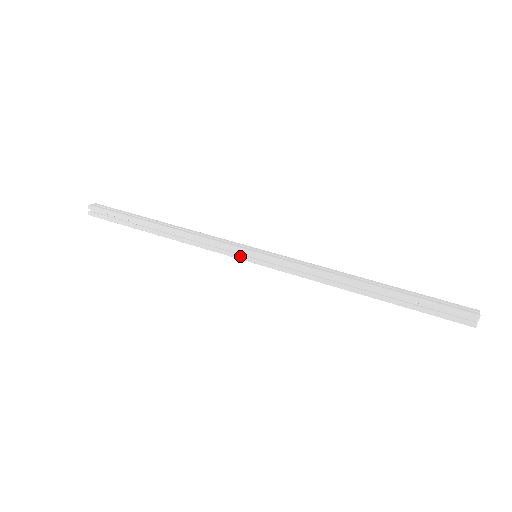
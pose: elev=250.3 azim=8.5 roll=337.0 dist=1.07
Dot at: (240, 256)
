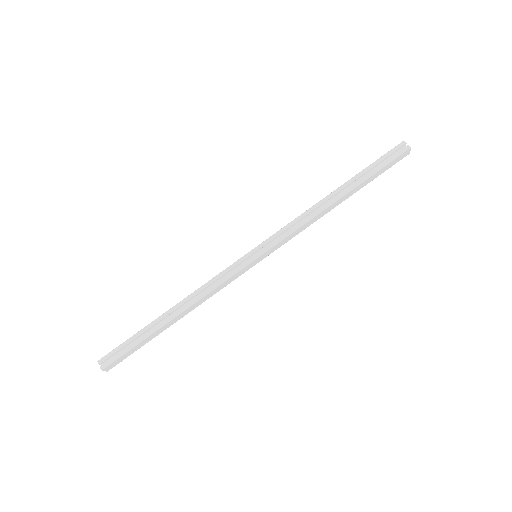
Dot at: (245, 263)
